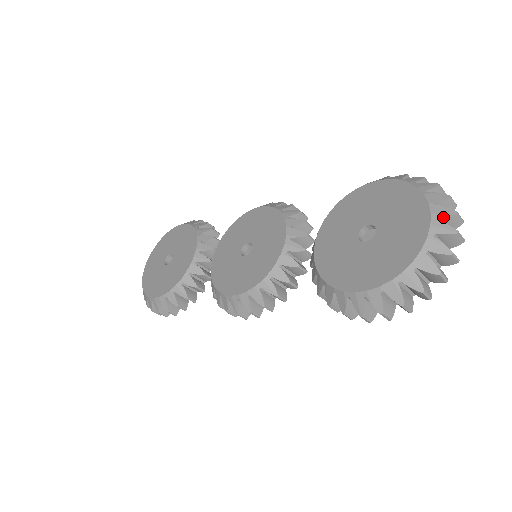
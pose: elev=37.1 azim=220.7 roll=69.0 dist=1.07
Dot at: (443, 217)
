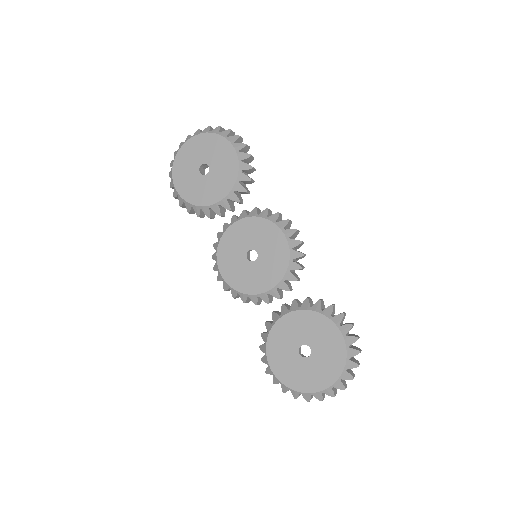
Dot at: (336, 388)
